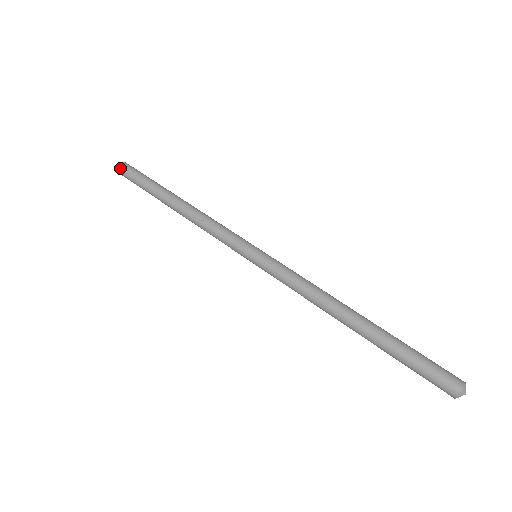
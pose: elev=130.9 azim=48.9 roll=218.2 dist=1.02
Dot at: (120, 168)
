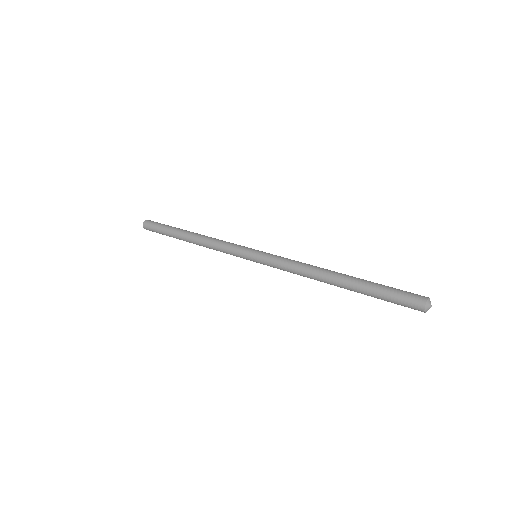
Dot at: (145, 225)
